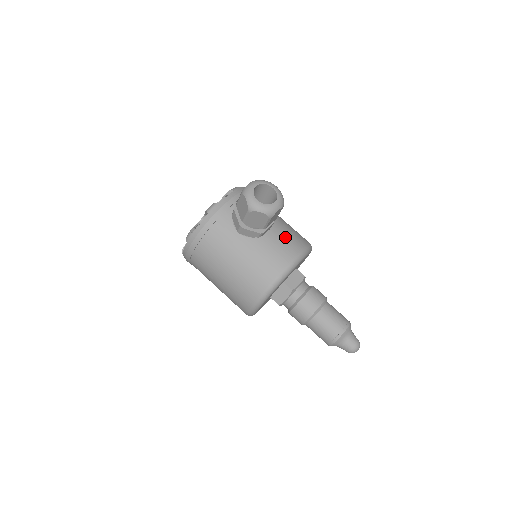
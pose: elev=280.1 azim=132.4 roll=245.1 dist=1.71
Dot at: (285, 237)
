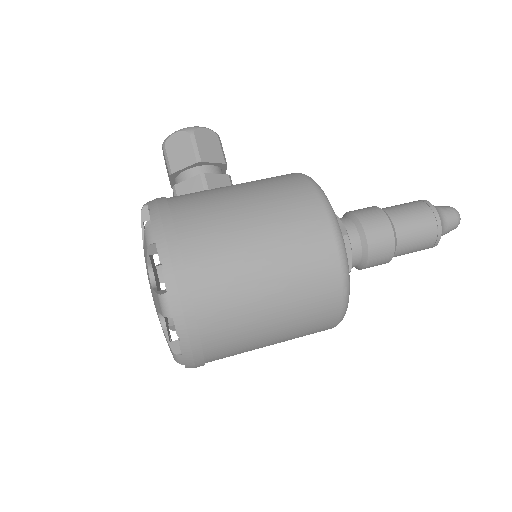
Dot at: occluded
